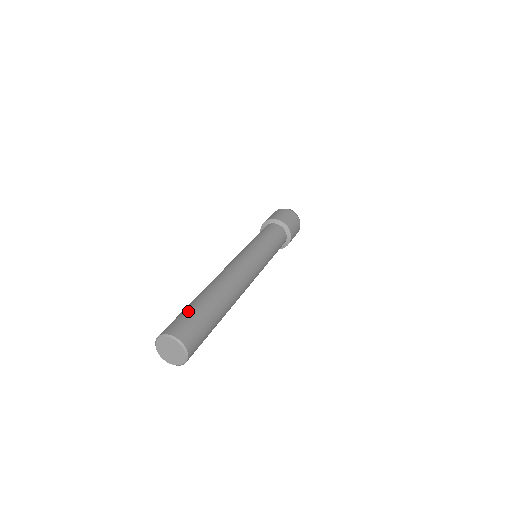
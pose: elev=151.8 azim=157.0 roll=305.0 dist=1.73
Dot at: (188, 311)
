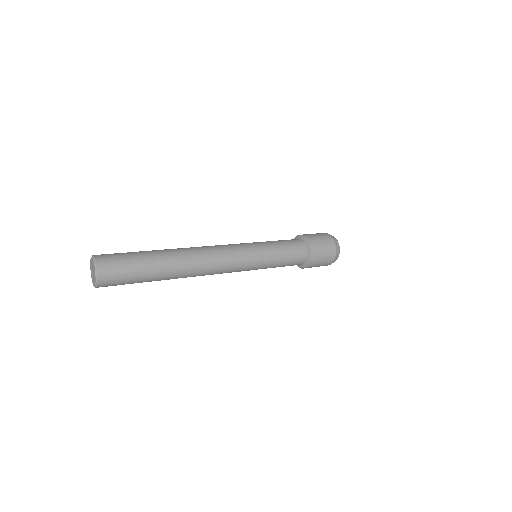
Dot at: (132, 256)
